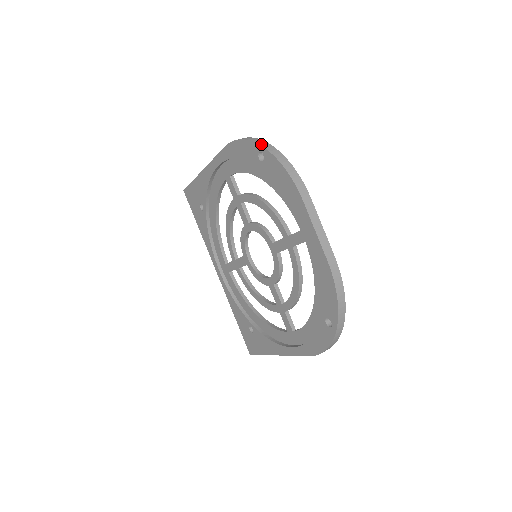
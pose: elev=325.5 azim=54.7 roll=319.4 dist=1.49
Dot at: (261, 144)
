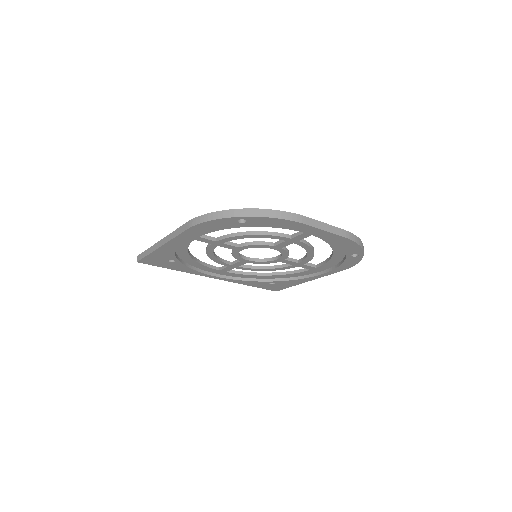
Dot at: (237, 216)
